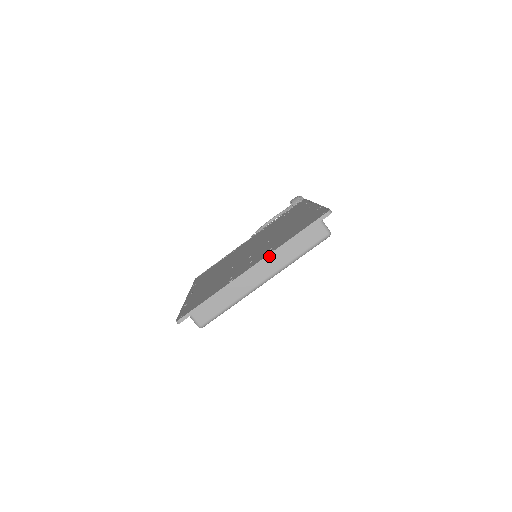
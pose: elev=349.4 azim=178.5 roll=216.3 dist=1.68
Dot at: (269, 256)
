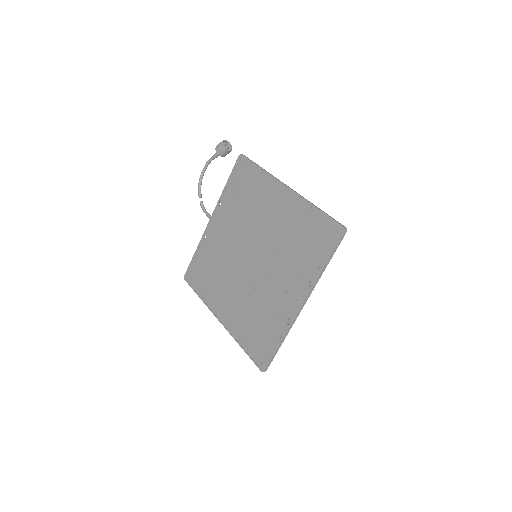
Dot at: (312, 290)
